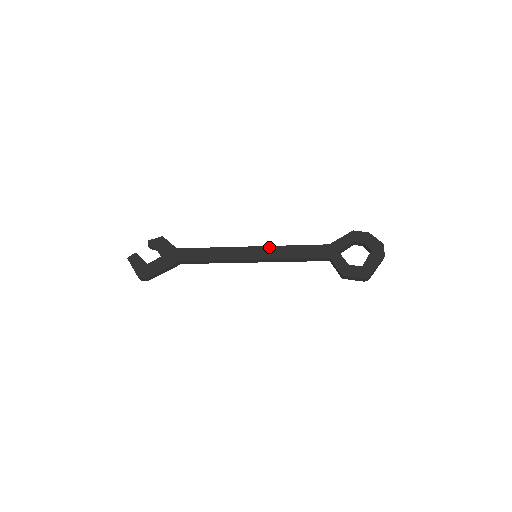
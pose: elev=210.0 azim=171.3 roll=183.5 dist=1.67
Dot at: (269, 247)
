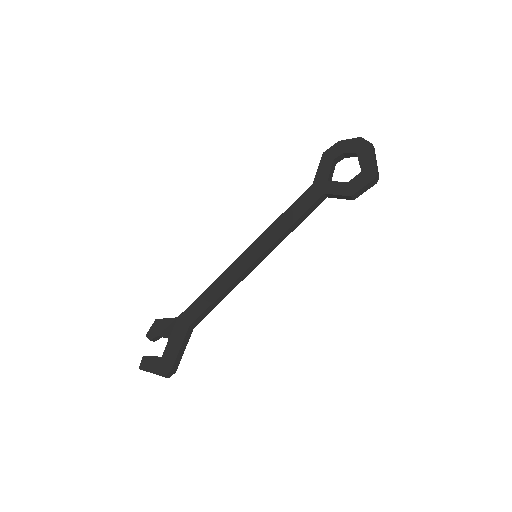
Dot at: (260, 237)
